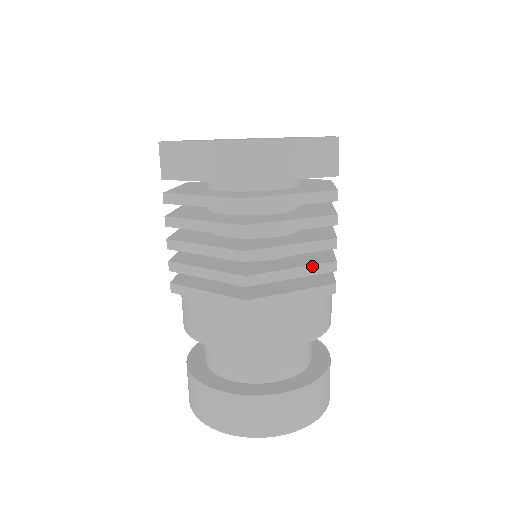
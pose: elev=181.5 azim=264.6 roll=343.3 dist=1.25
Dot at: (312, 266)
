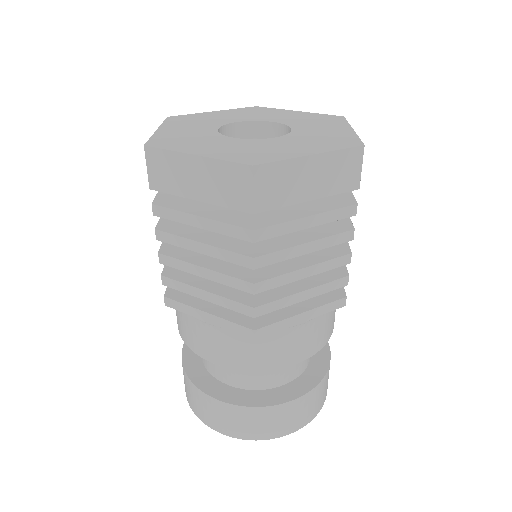
Dot at: (324, 285)
